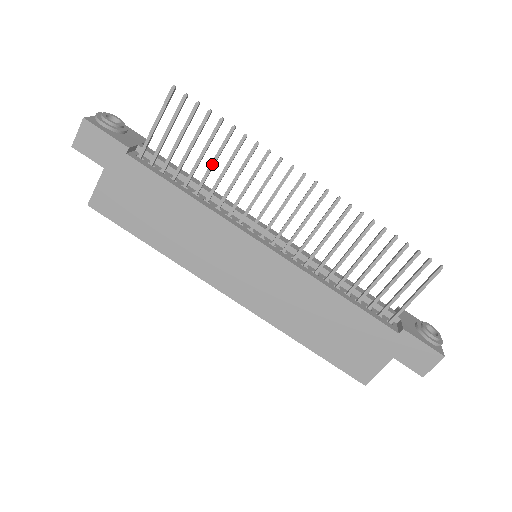
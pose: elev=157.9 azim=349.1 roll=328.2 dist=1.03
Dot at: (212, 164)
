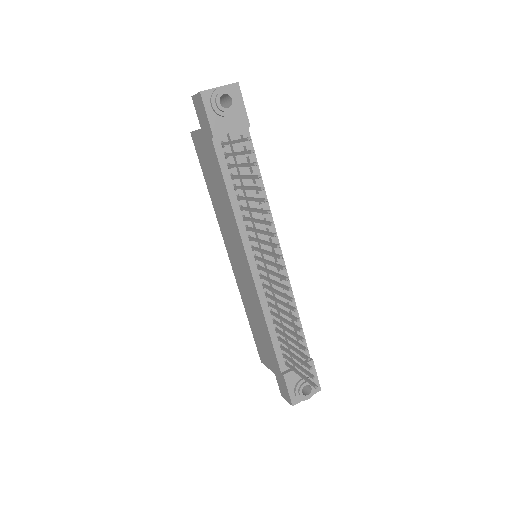
Dot at: (249, 199)
